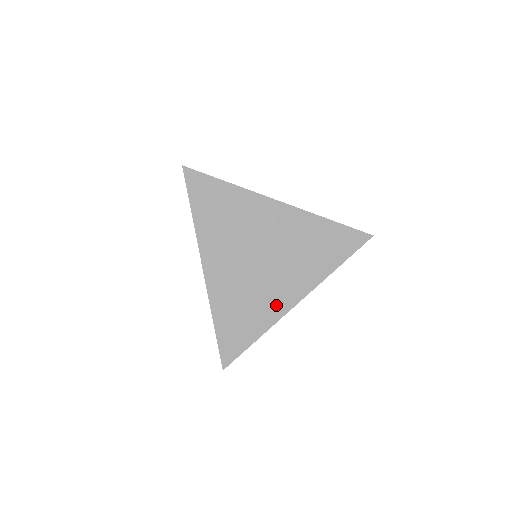
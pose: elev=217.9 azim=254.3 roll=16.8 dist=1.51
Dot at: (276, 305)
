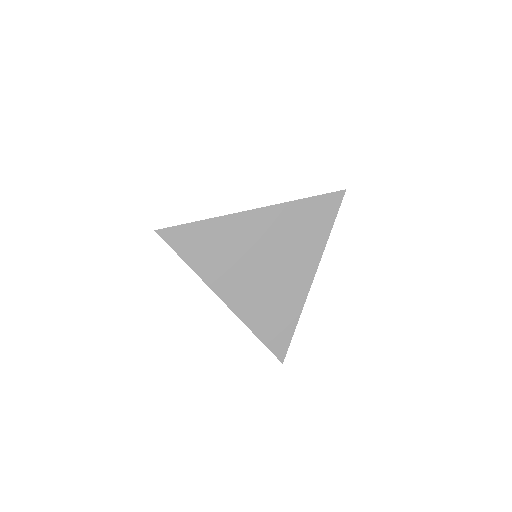
Dot at: (296, 292)
